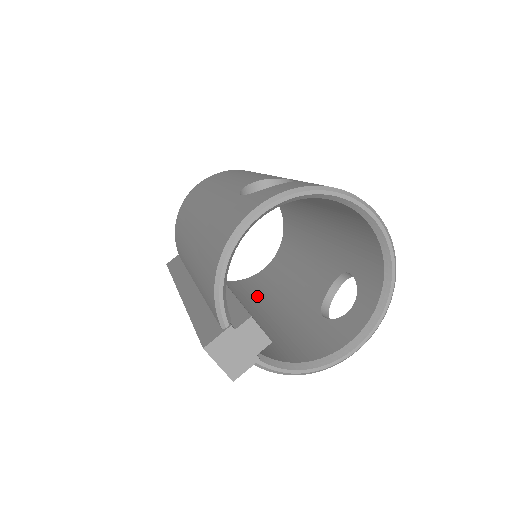
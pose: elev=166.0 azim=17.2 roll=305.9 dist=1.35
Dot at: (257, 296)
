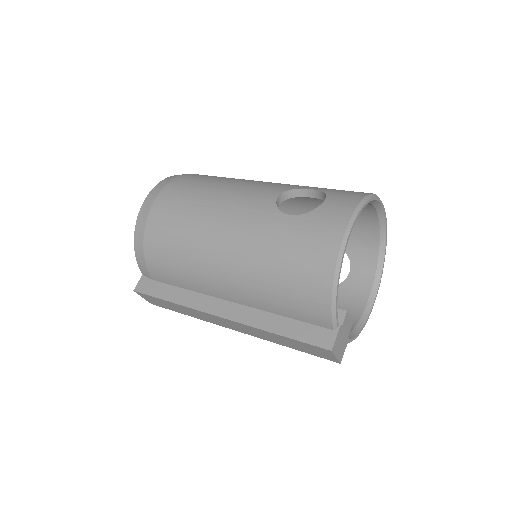
Dot at: occluded
